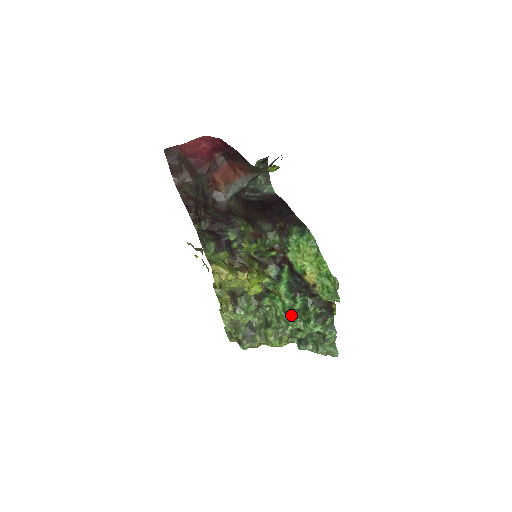
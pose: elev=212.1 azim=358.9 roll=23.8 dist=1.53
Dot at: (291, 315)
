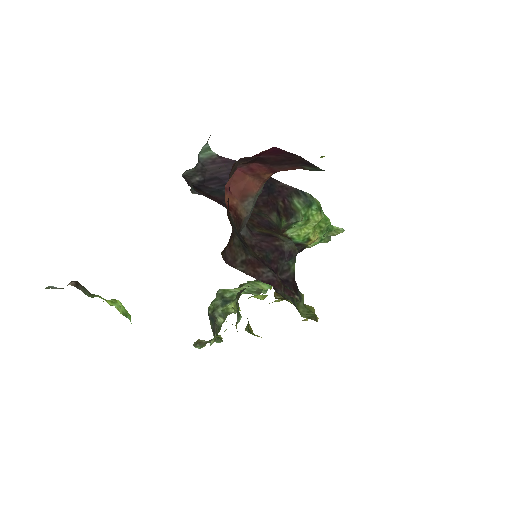
Dot at: occluded
